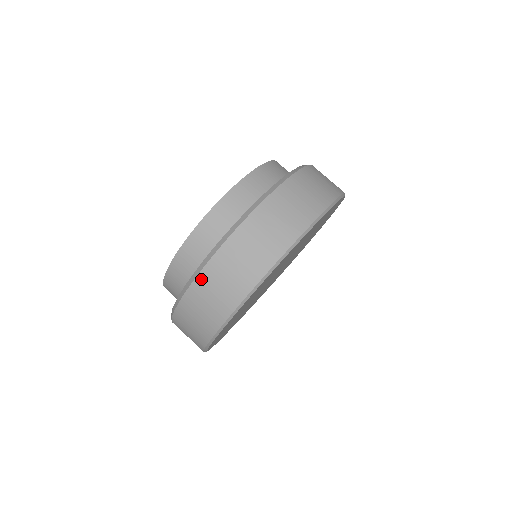
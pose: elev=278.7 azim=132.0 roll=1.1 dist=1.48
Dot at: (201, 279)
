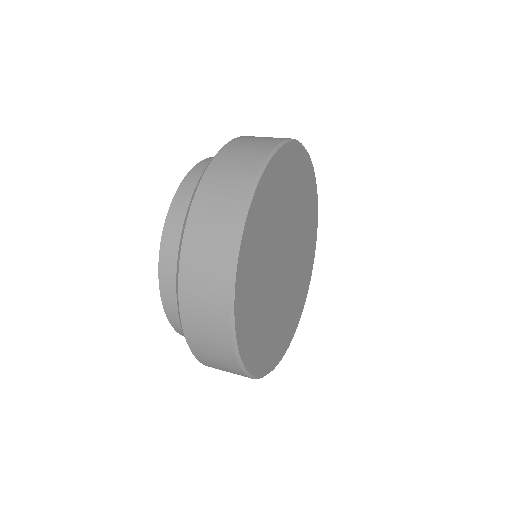
Dot at: (198, 201)
